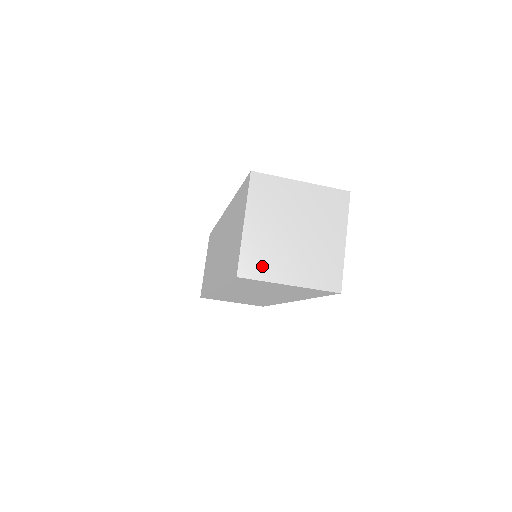
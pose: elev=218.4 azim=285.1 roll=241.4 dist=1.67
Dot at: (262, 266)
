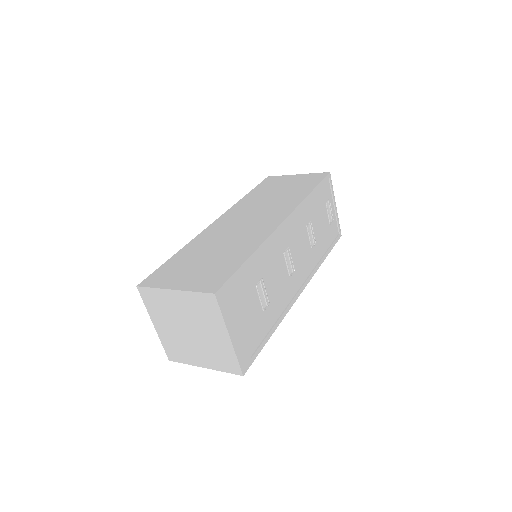
Dot at: (180, 354)
